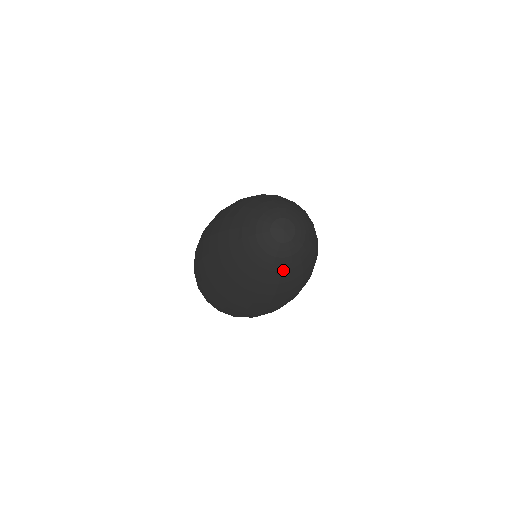
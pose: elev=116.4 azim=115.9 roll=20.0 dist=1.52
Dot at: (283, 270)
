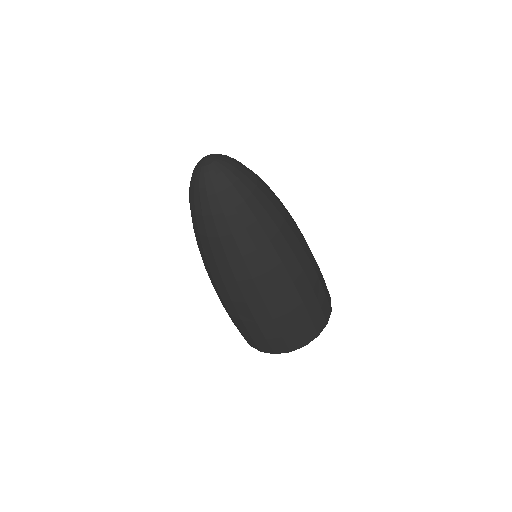
Dot at: (225, 188)
